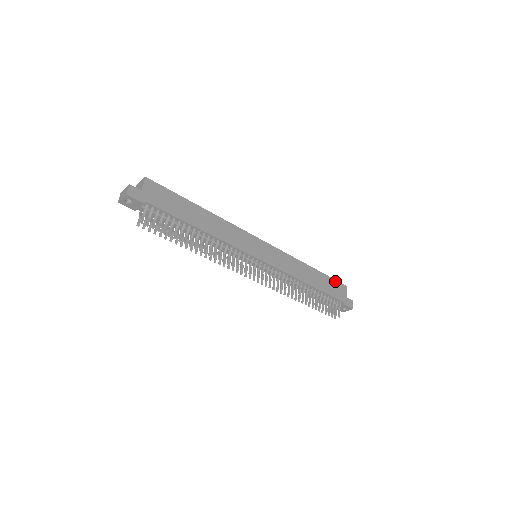
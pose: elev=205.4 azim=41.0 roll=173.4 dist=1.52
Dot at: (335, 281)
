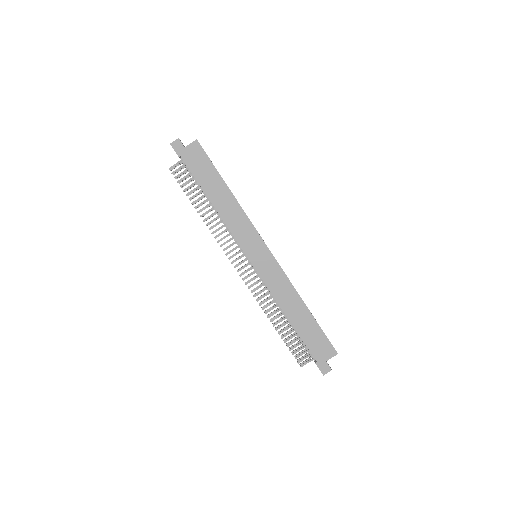
Dot at: (326, 338)
